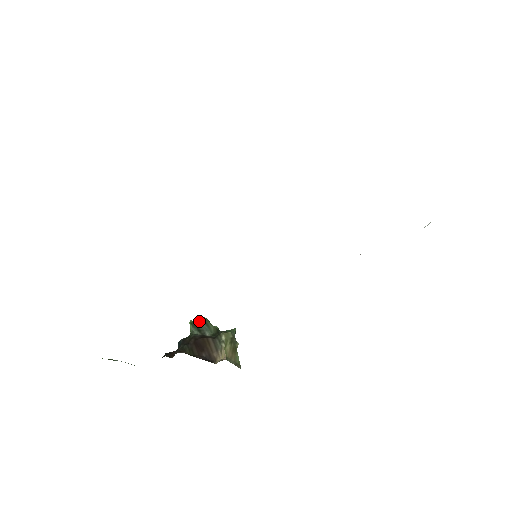
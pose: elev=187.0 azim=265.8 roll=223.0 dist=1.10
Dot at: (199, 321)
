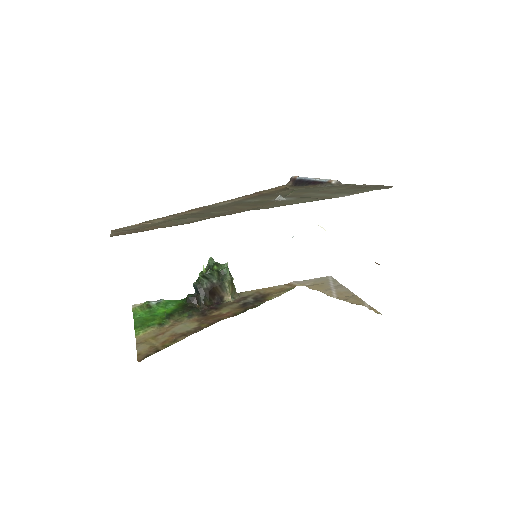
Dot at: (206, 274)
